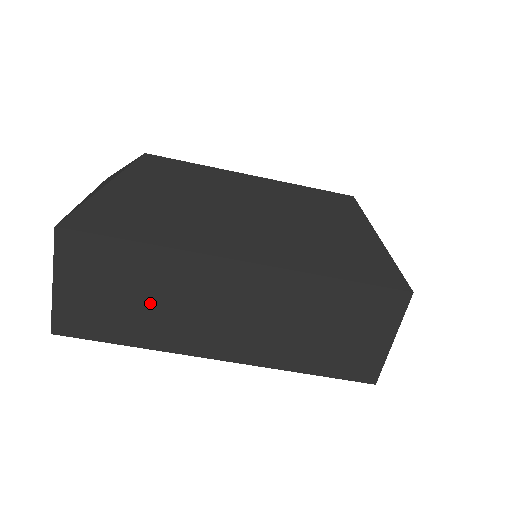
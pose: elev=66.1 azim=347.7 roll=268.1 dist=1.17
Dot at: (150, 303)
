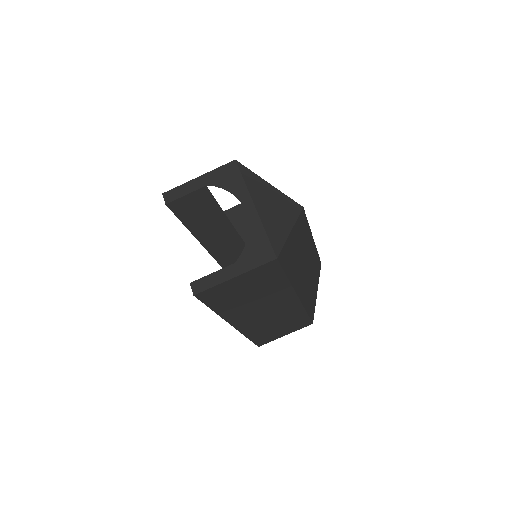
Dot at: (251, 299)
